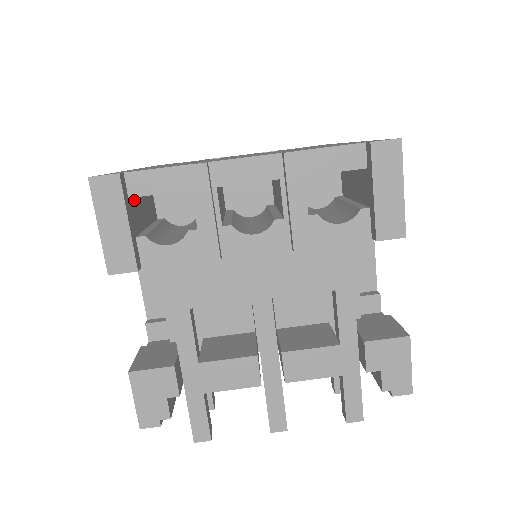
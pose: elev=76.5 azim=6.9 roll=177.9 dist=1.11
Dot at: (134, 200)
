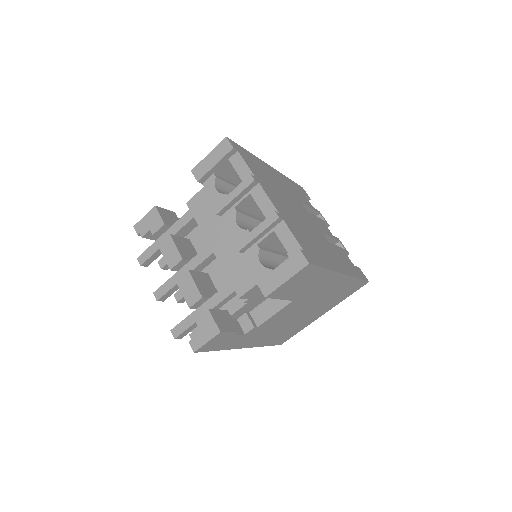
Dot at: occluded
